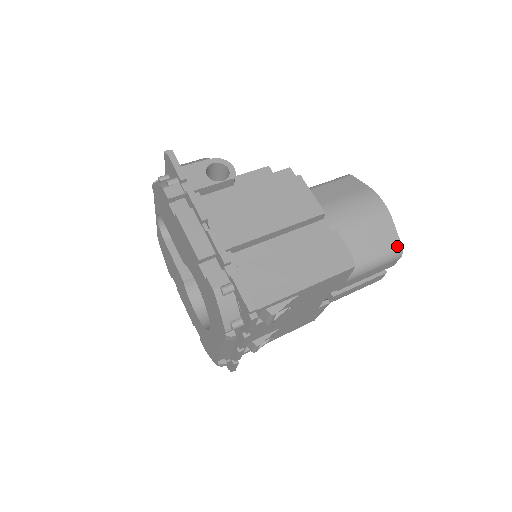
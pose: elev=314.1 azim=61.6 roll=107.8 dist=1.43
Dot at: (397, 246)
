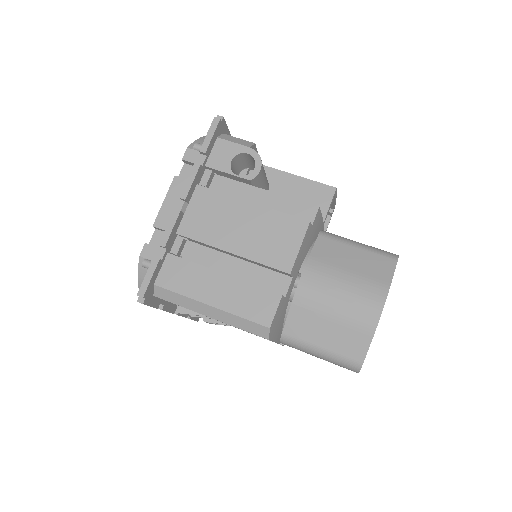
Dot at: (357, 361)
